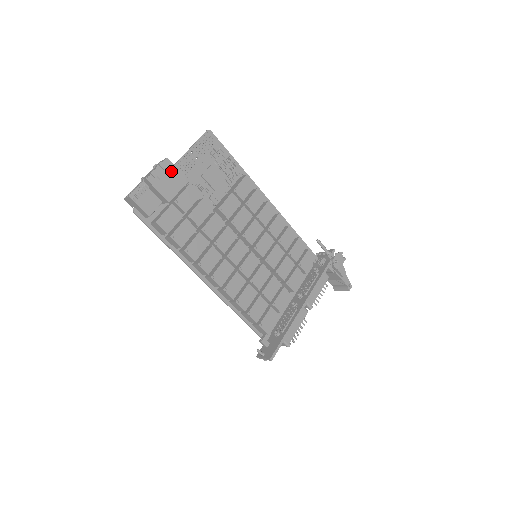
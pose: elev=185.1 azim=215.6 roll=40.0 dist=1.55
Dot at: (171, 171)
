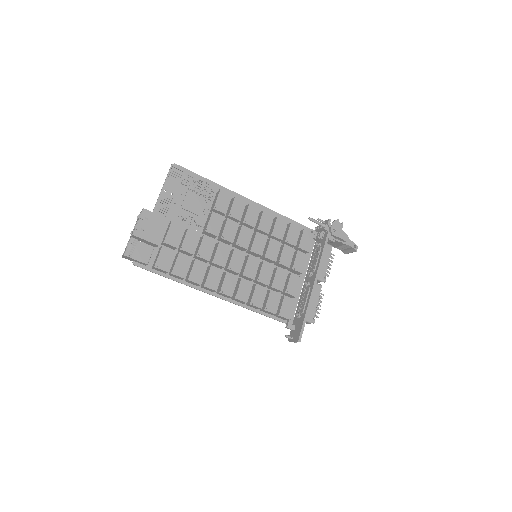
Dot at: (151, 218)
